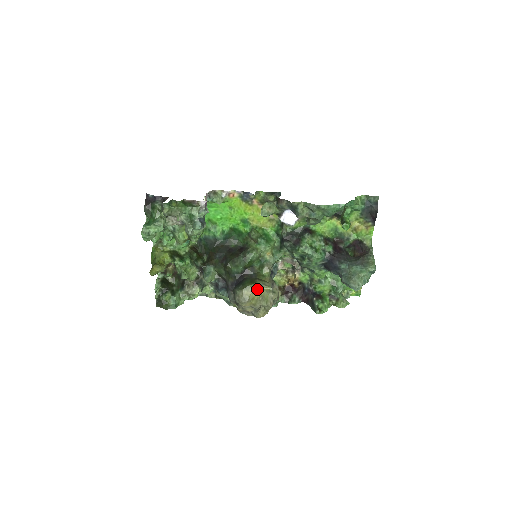
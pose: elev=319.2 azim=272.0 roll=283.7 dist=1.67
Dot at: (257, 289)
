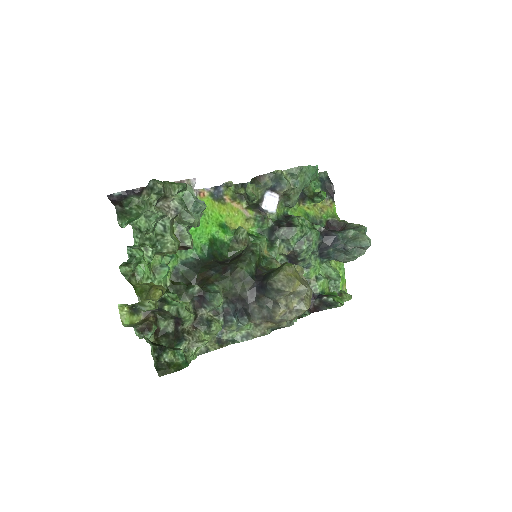
Dot at: (293, 267)
